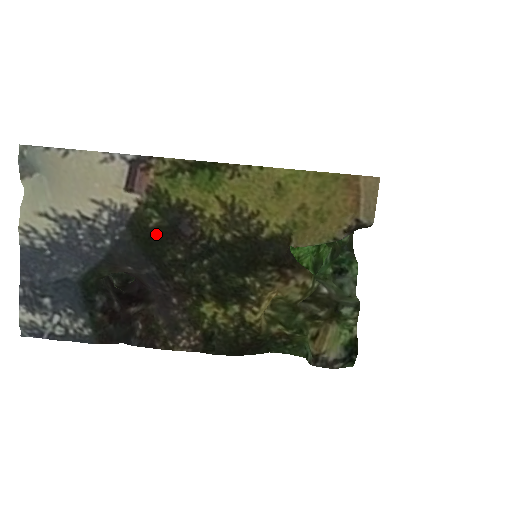
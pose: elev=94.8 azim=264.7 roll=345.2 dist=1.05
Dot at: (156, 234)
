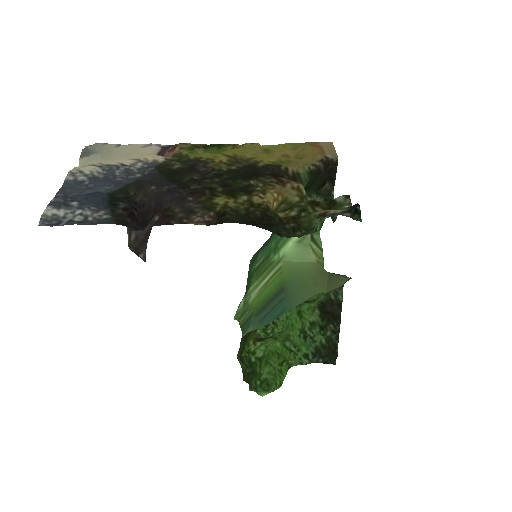
Dot at: (177, 171)
